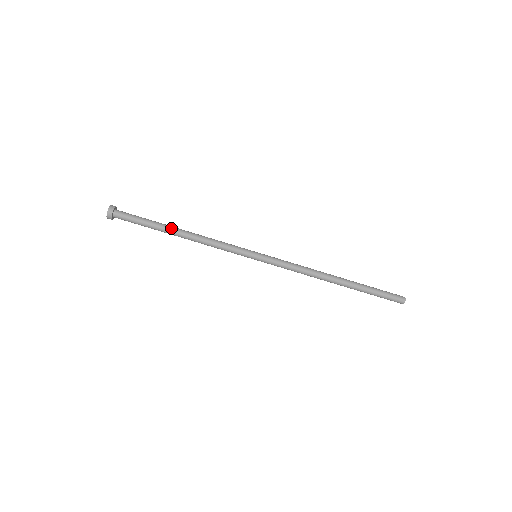
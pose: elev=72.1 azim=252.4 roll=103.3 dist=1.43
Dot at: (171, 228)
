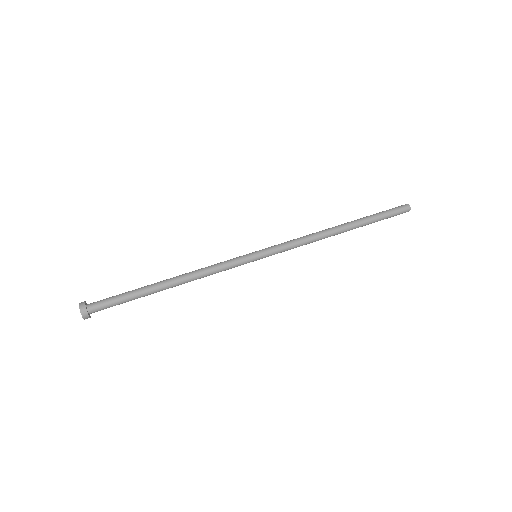
Dot at: occluded
